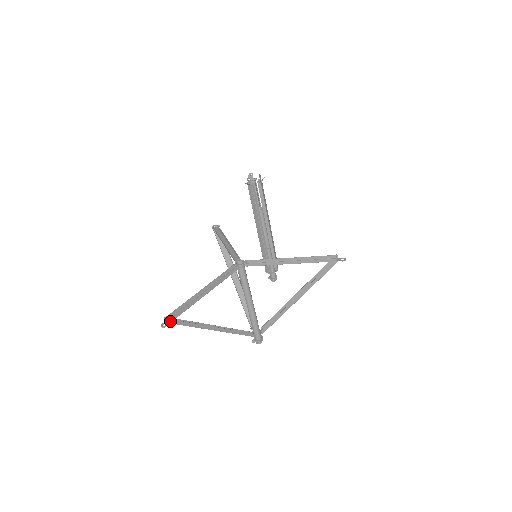
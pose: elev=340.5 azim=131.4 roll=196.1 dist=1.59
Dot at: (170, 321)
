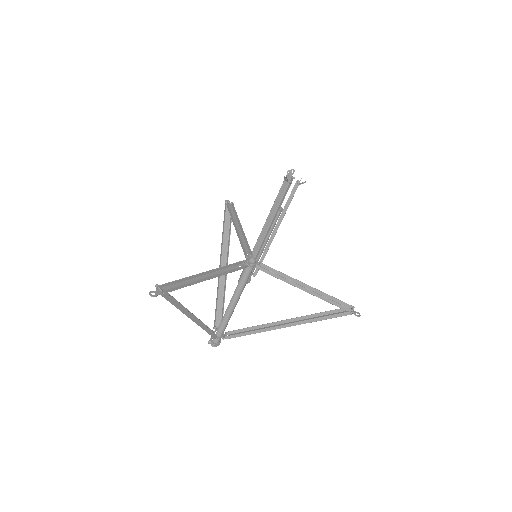
Dot at: (163, 293)
